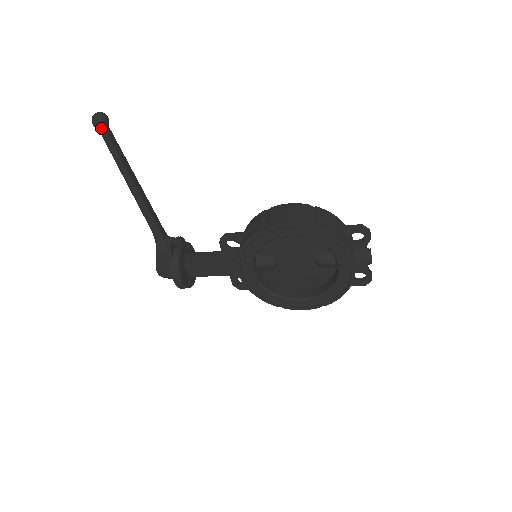
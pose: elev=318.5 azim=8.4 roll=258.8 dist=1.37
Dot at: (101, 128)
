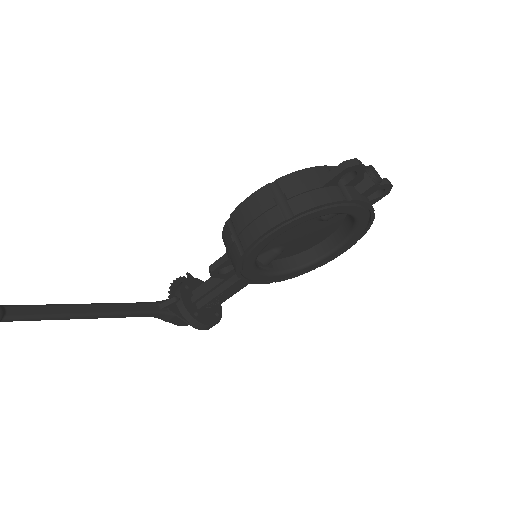
Dot at: (0, 320)
